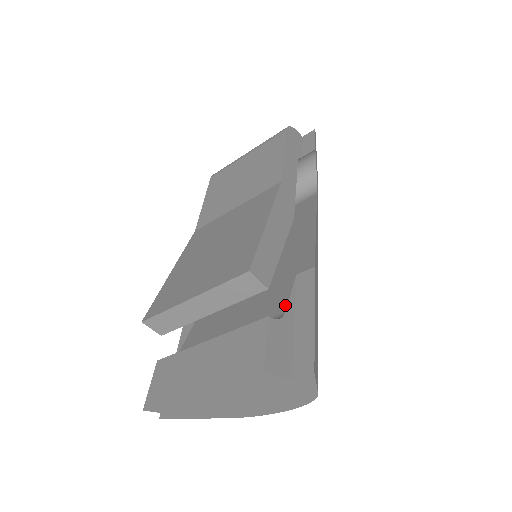
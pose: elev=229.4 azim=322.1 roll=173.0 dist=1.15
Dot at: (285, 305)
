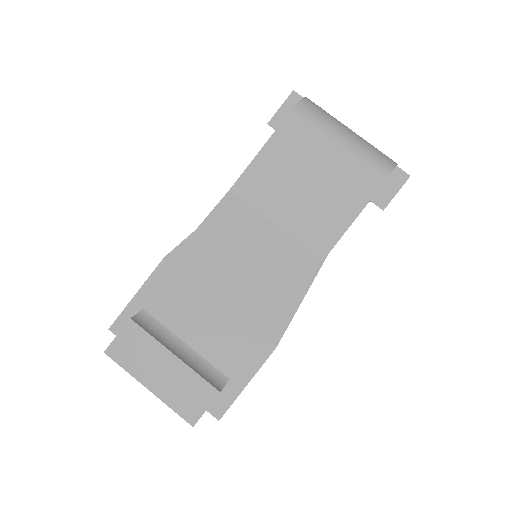
Dot at: occluded
